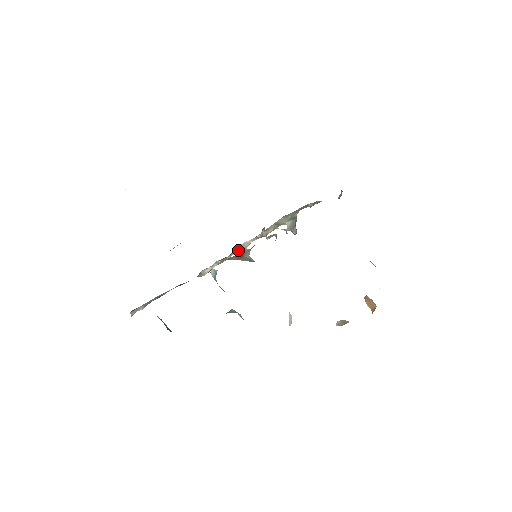
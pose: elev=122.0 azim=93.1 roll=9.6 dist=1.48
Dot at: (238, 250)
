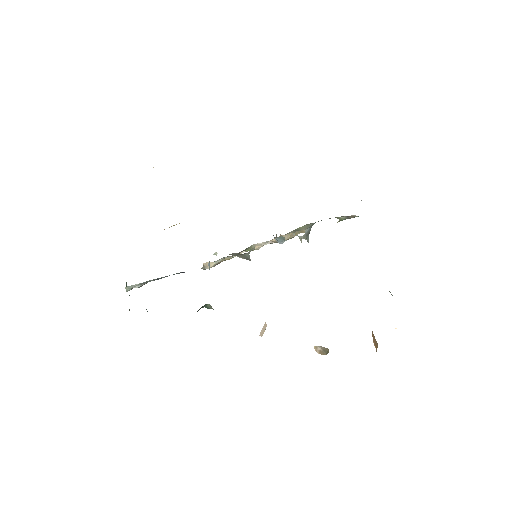
Dot at: (247, 249)
